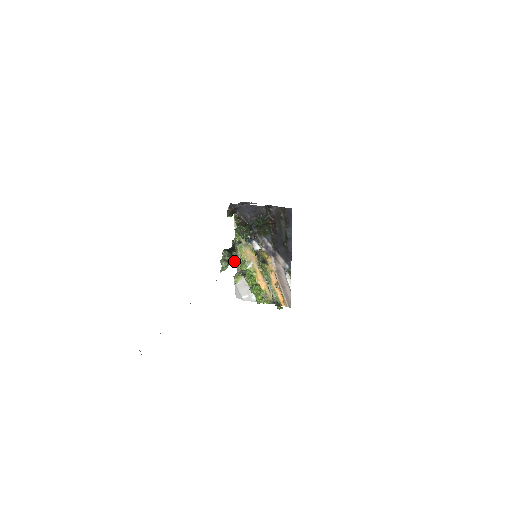
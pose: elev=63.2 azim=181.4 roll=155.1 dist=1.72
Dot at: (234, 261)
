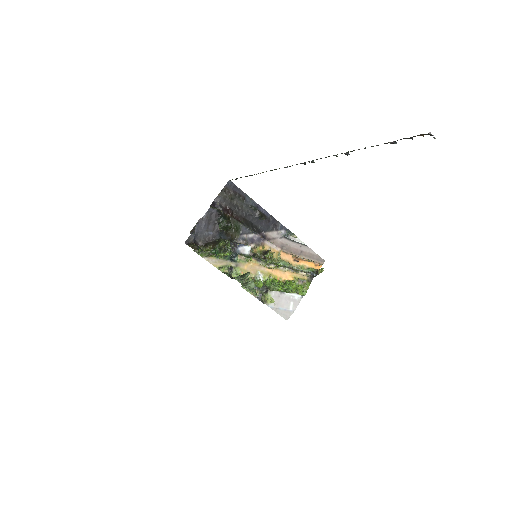
Dot at: occluded
